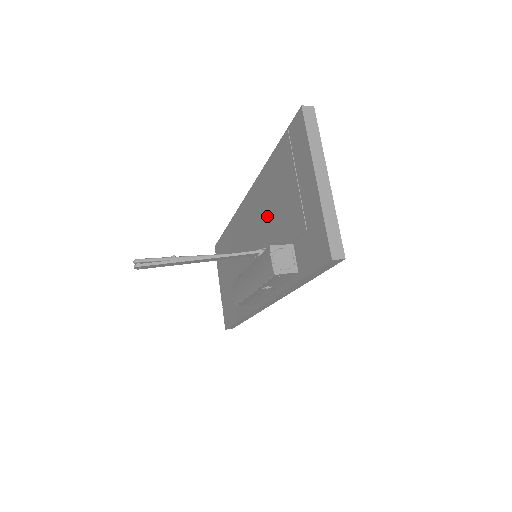
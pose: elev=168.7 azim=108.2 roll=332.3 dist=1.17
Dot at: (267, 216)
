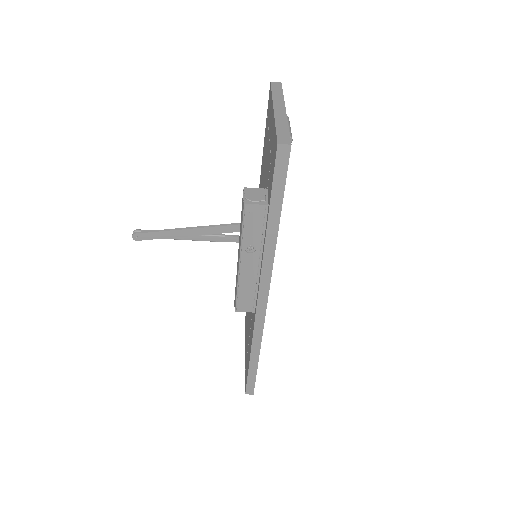
Dot at: occluded
